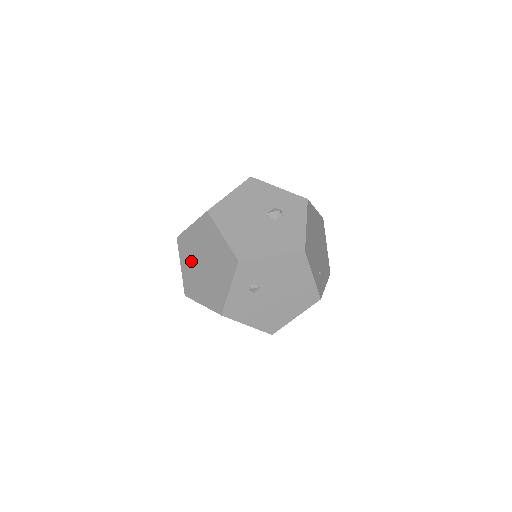
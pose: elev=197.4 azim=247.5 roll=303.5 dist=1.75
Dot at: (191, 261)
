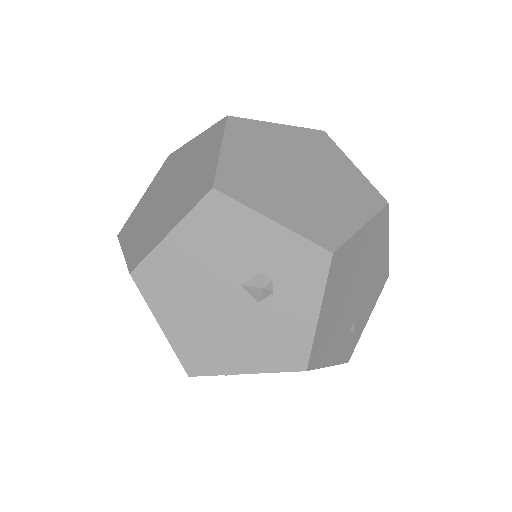
Dot at: occluded
